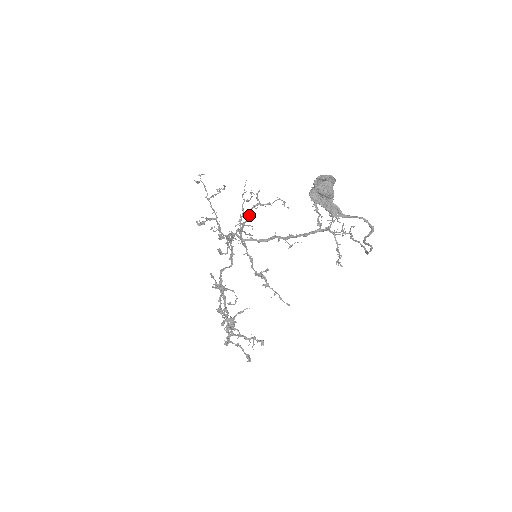
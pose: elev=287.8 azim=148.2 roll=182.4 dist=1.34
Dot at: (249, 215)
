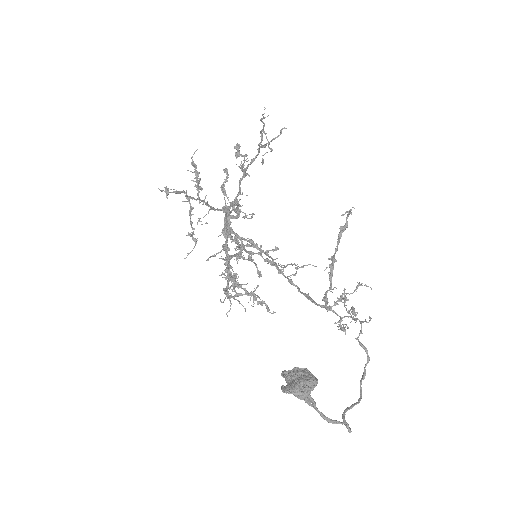
Dot at: occluded
